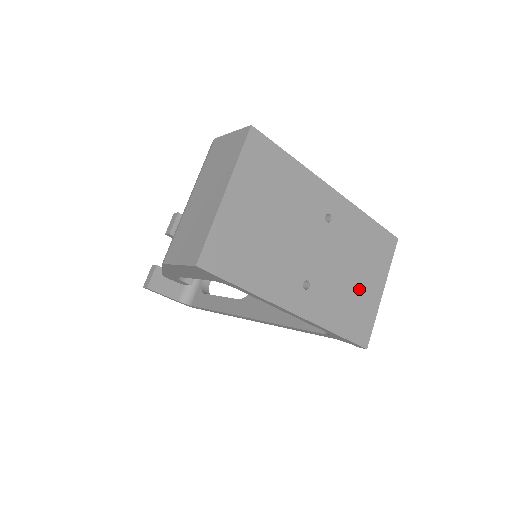
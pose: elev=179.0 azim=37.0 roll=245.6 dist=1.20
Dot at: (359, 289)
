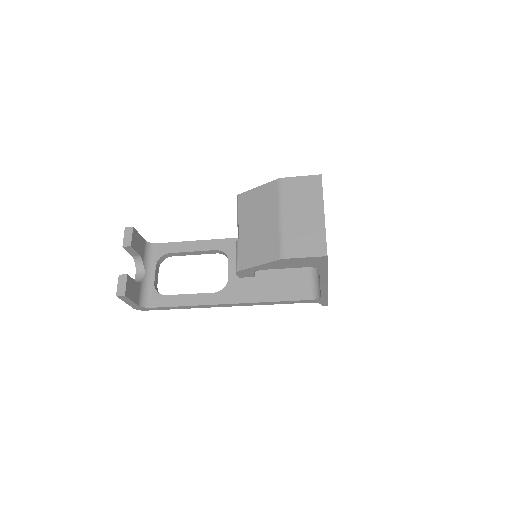
Dot at: occluded
